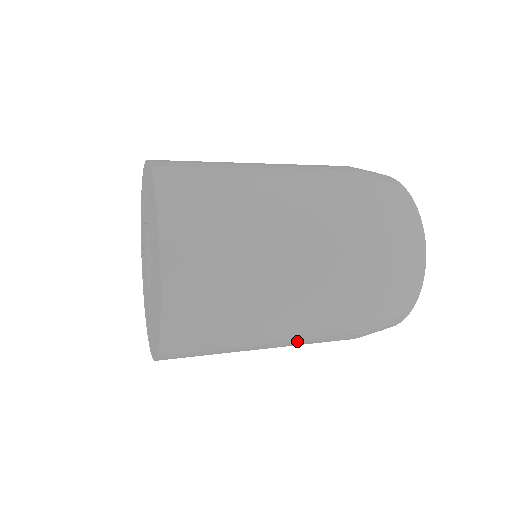
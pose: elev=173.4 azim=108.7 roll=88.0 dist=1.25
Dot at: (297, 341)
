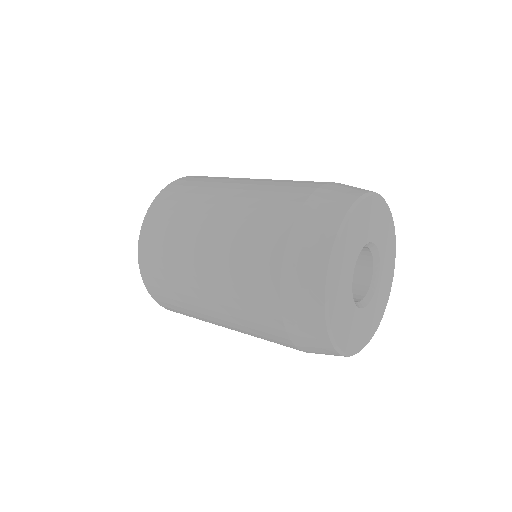
Dot at: occluded
